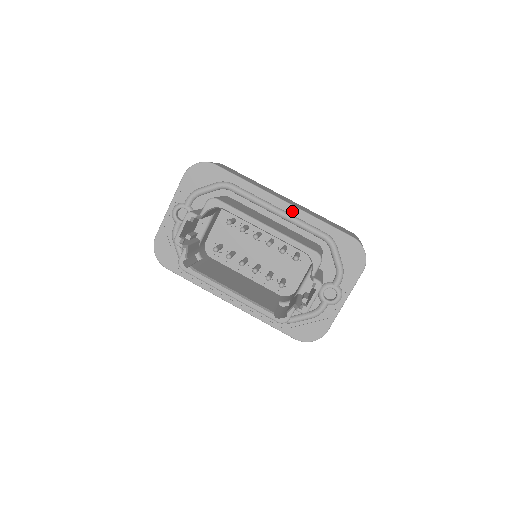
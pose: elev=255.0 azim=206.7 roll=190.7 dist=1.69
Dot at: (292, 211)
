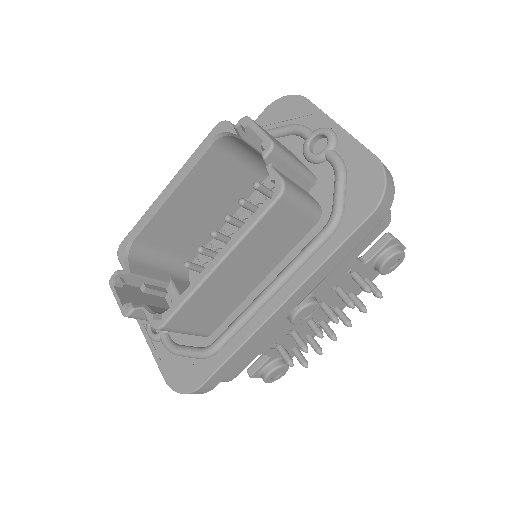
Dot at: occluded
